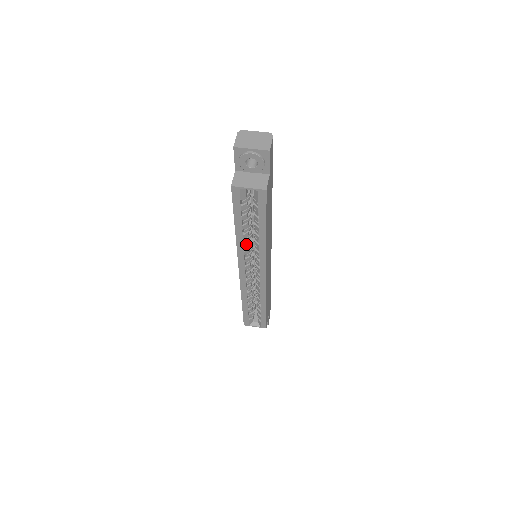
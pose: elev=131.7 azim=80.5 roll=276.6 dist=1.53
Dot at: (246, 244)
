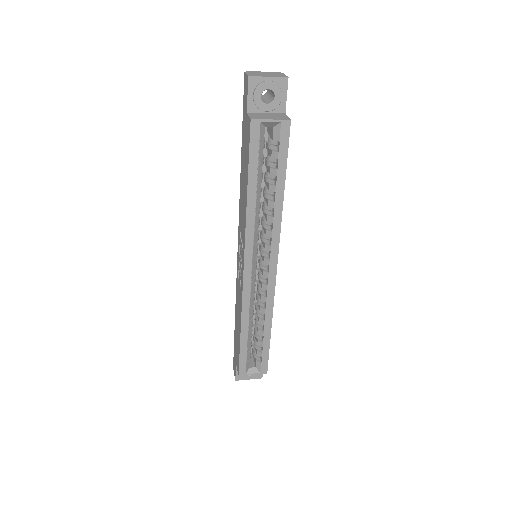
Dot at: (256, 220)
